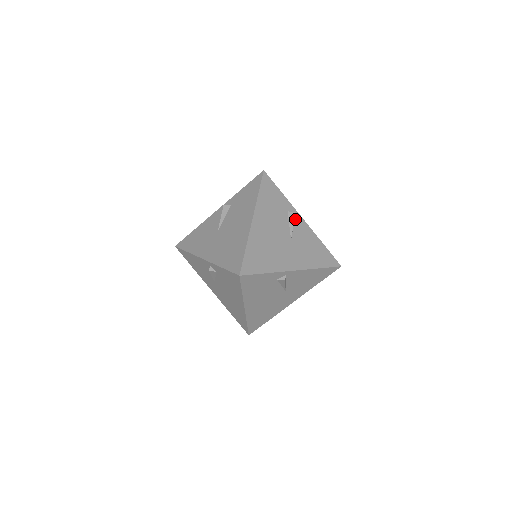
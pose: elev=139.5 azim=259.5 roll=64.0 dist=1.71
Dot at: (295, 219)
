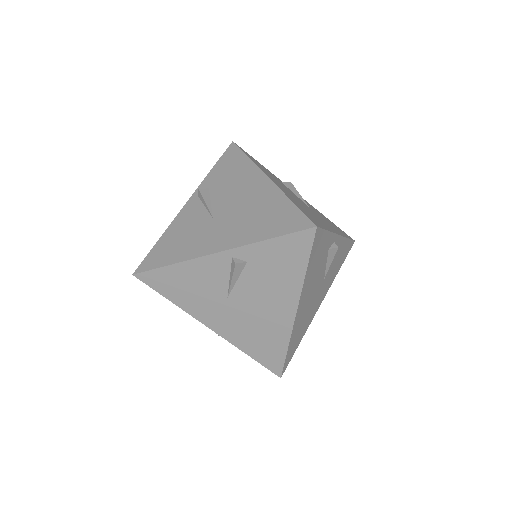
Dot at: occluded
